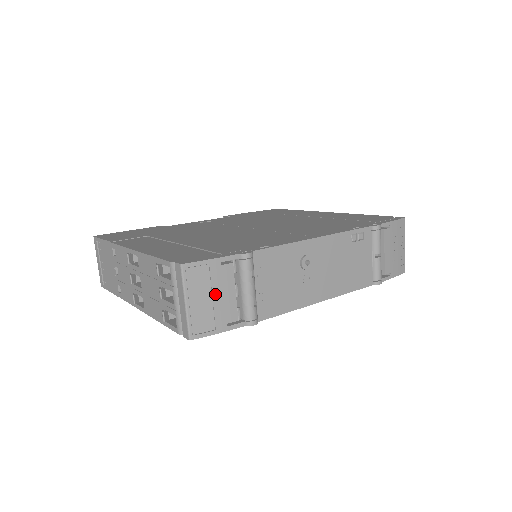
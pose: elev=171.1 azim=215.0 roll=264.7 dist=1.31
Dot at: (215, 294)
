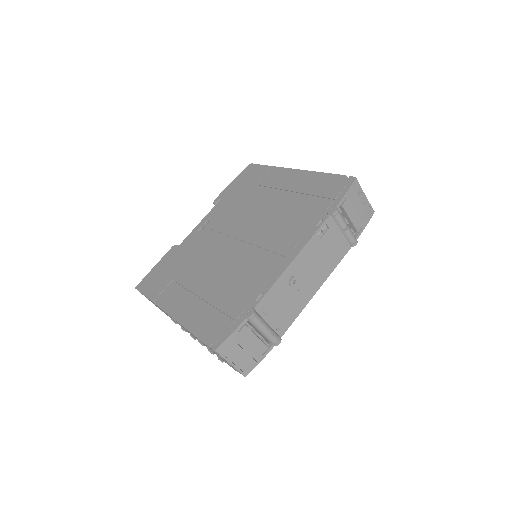
Dot at: (245, 348)
